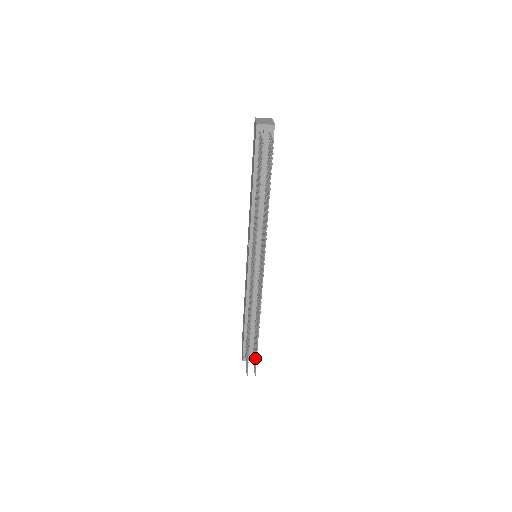
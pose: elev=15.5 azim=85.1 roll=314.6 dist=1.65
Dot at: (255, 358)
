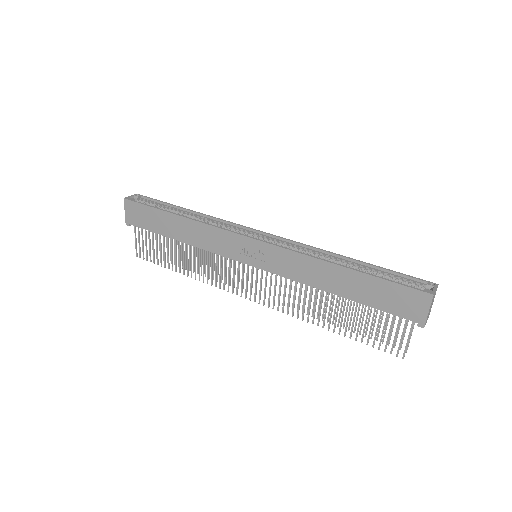
Dot at: occluded
